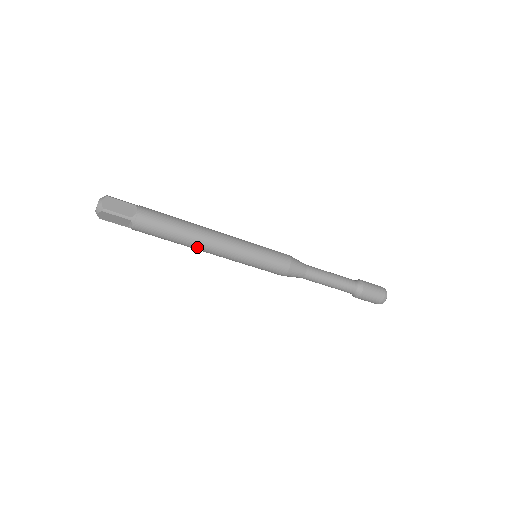
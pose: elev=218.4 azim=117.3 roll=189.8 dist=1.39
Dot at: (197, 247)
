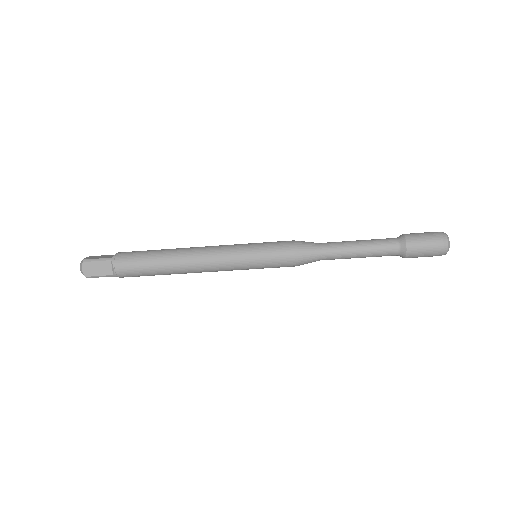
Dot at: occluded
